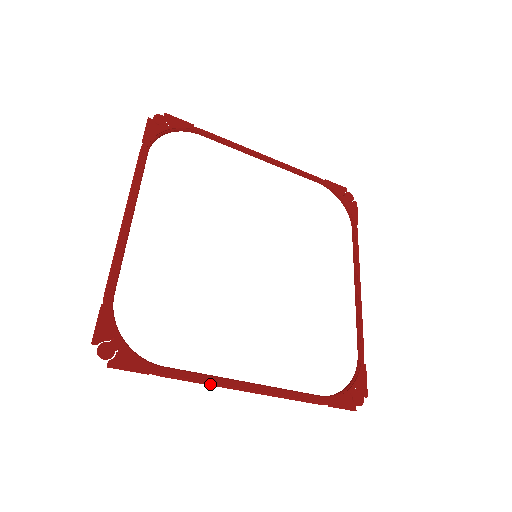
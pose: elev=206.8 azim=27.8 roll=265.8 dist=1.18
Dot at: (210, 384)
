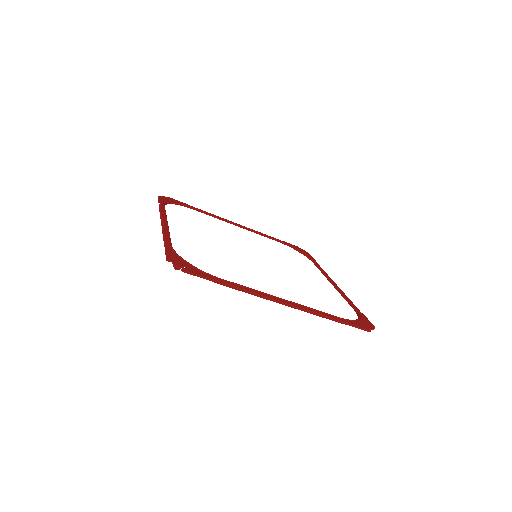
Dot at: (257, 295)
